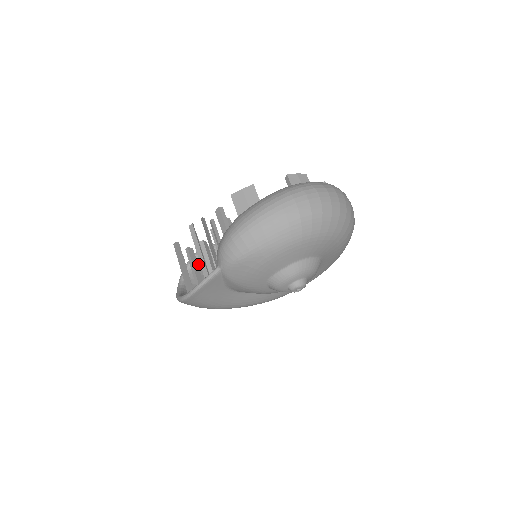
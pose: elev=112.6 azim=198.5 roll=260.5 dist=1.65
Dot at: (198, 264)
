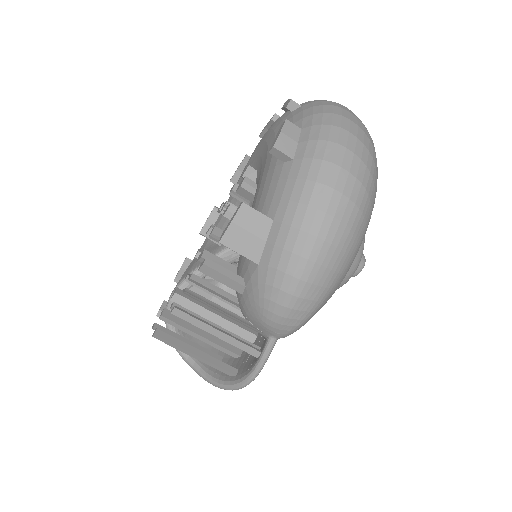
Dot at: occluded
